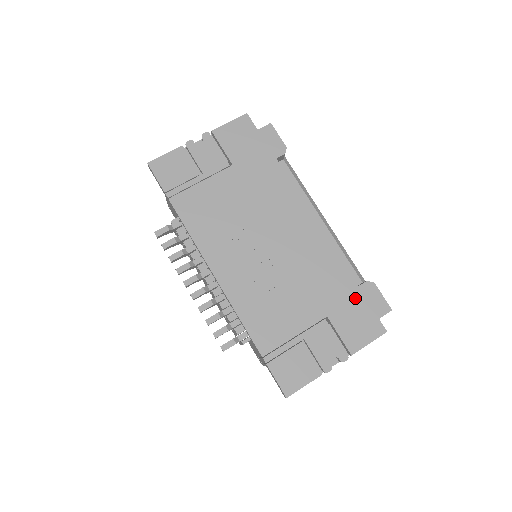
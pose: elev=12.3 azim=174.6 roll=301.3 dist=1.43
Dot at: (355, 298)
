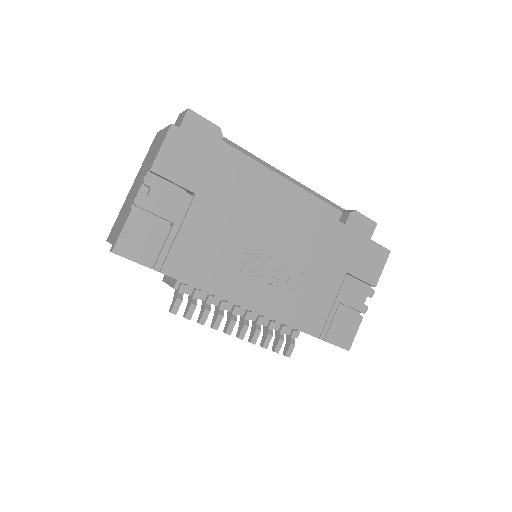
Dot at: (359, 242)
